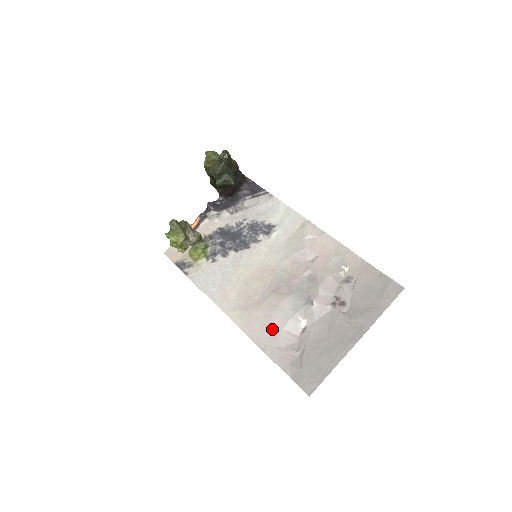
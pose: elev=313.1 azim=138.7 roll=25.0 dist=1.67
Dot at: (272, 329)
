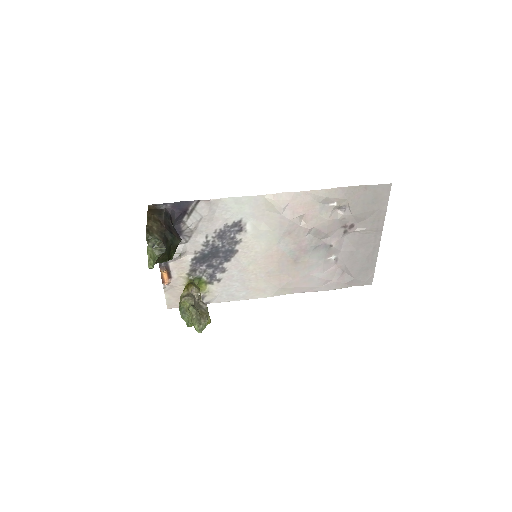
Dot at: (316, 279)
